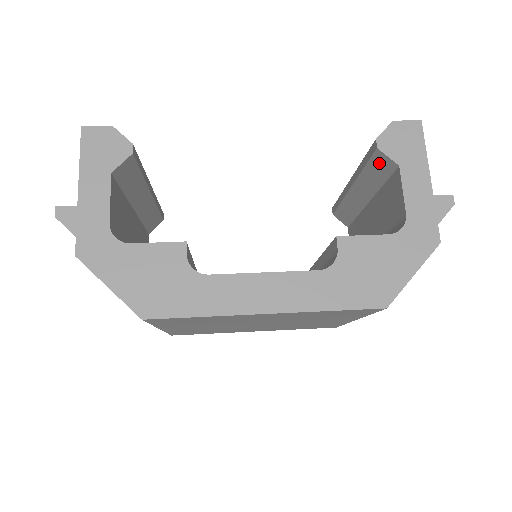
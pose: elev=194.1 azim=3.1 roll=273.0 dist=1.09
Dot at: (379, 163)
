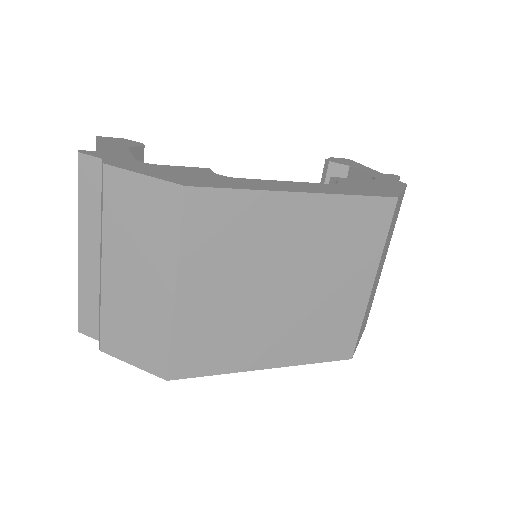
Dot at: occluded
